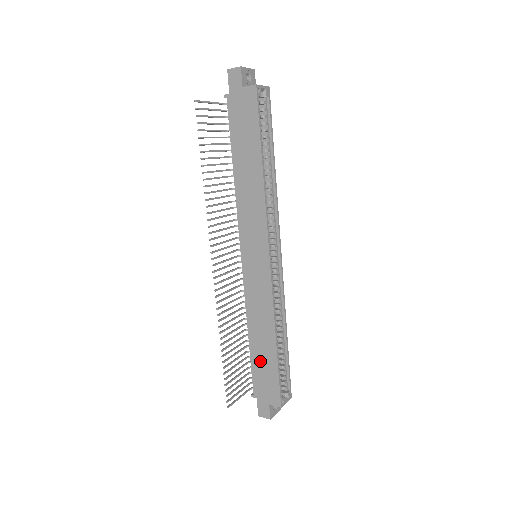
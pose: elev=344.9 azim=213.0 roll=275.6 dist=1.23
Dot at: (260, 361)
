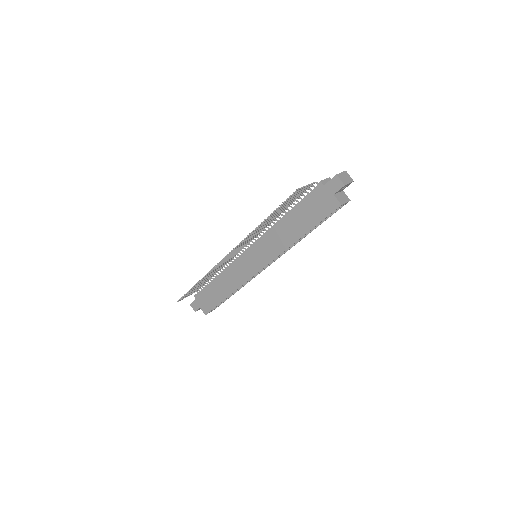
Dot at: (213, 292)
